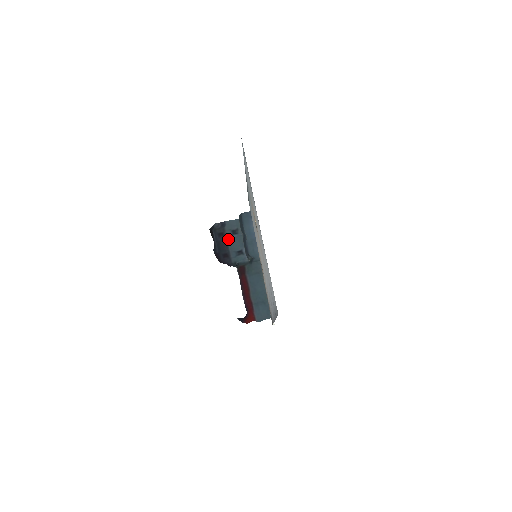
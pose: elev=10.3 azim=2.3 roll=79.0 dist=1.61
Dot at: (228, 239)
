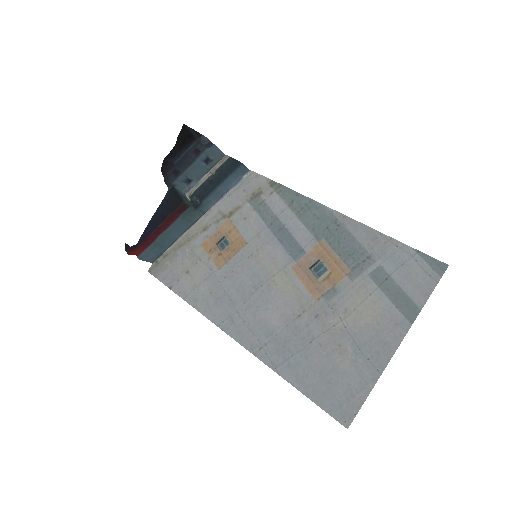
Dot at: (196, 161)
